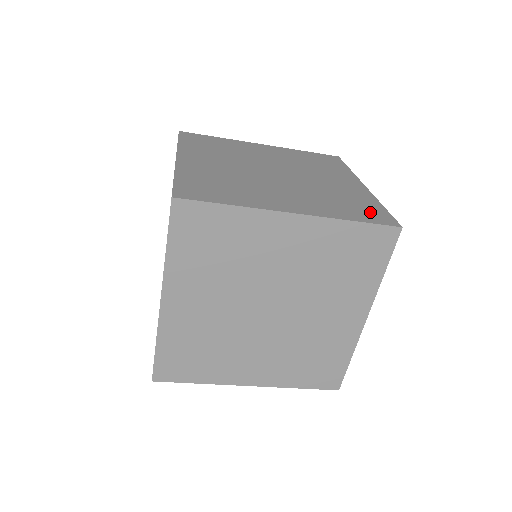
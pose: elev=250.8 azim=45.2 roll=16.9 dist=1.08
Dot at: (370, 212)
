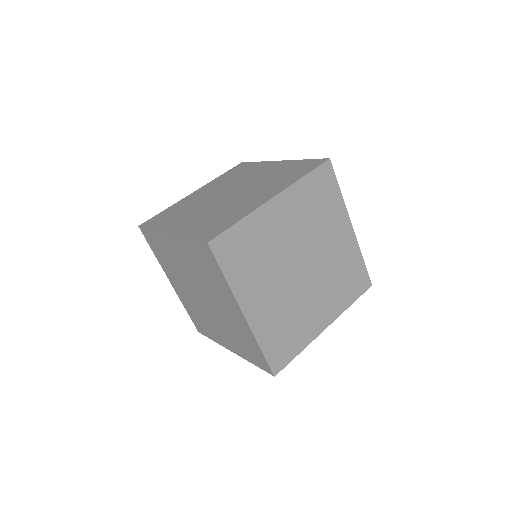
Dot at: (305, 166)
